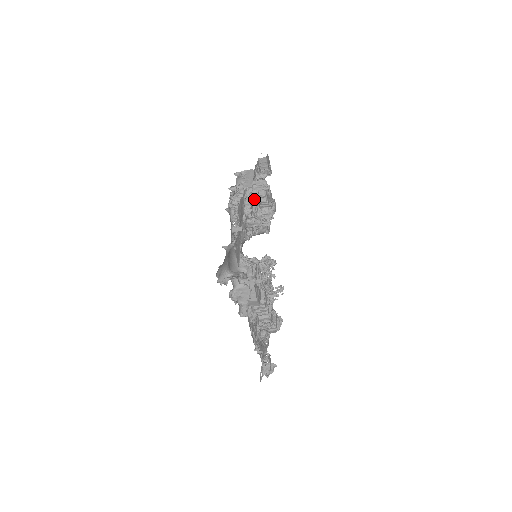
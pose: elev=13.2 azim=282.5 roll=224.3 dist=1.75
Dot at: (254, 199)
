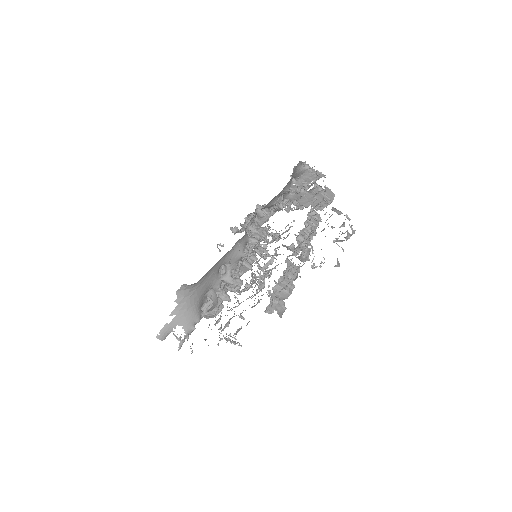
Dot at: occluded
